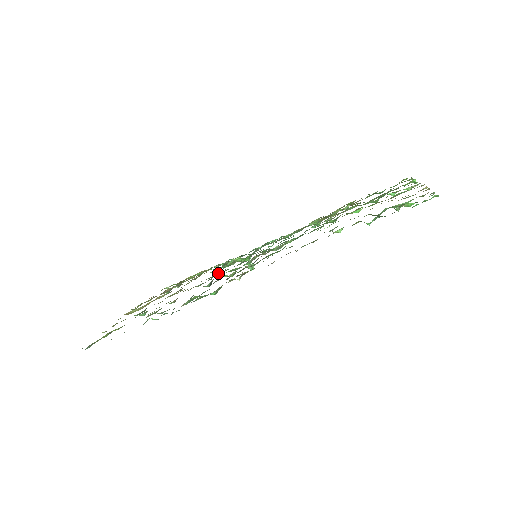
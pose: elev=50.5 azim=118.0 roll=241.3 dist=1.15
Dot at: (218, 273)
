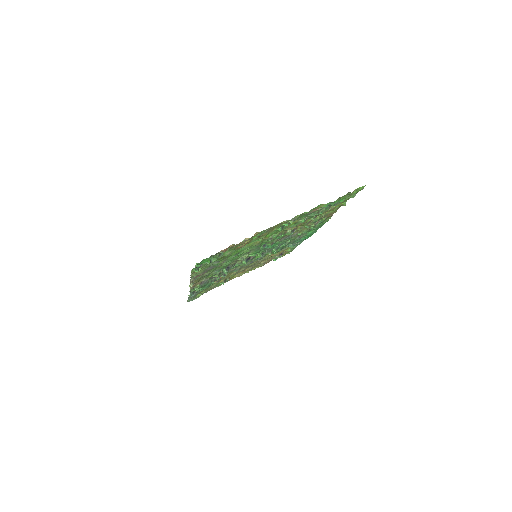
Dot at: occluded
